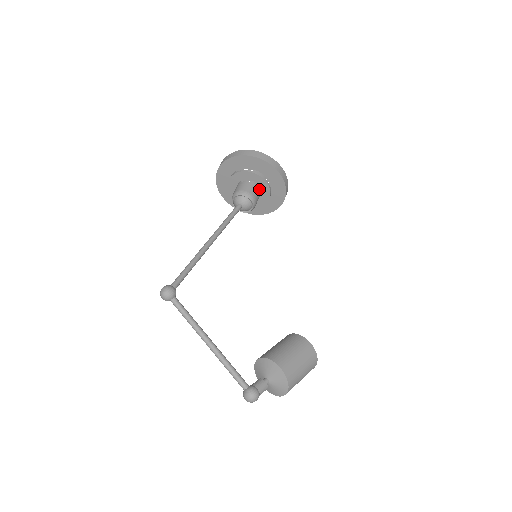
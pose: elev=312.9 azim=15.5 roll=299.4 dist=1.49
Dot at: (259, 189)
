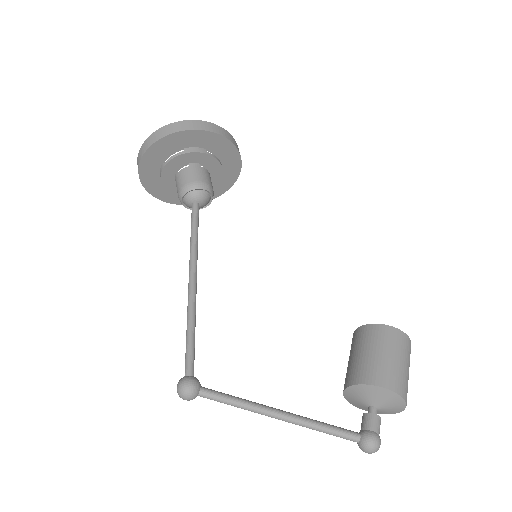
Dot at: (204, 168)
